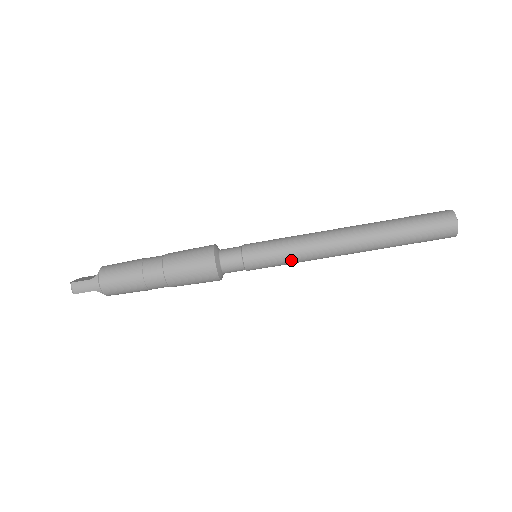
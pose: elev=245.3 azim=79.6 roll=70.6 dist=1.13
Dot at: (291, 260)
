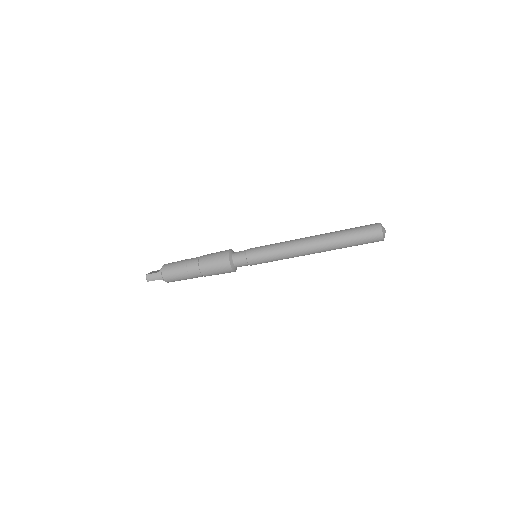
Dot at: (277, 258)
